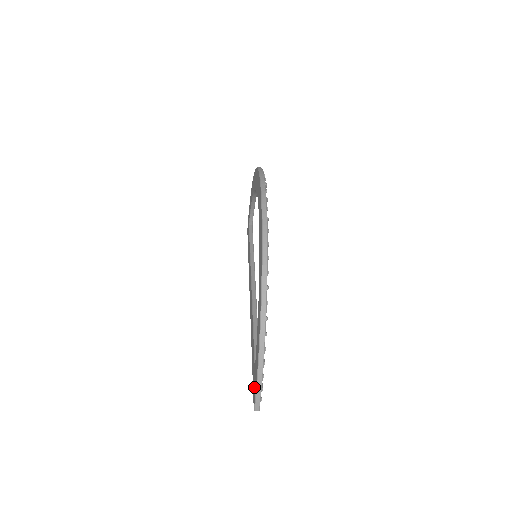
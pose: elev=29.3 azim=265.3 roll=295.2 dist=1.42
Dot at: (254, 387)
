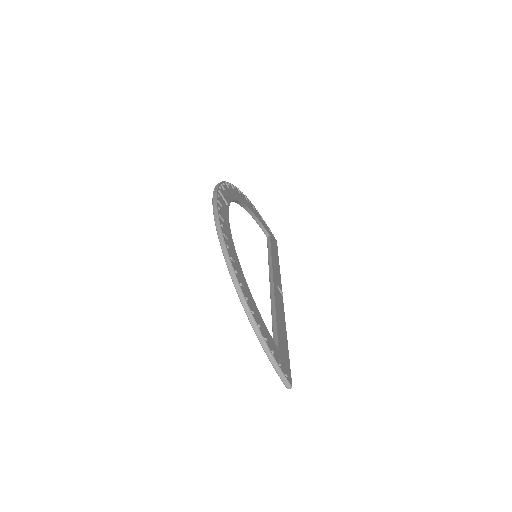
Dot at: occluded
